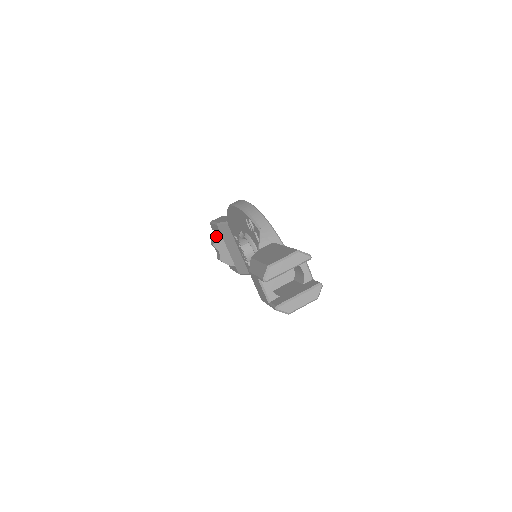
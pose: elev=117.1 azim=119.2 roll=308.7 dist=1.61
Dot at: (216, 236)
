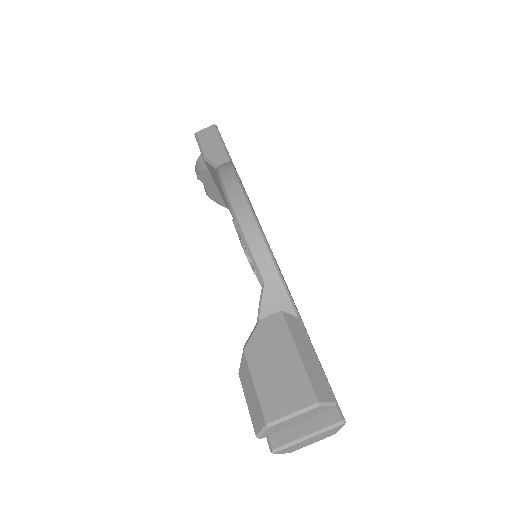
Dot at: (202, 169)
